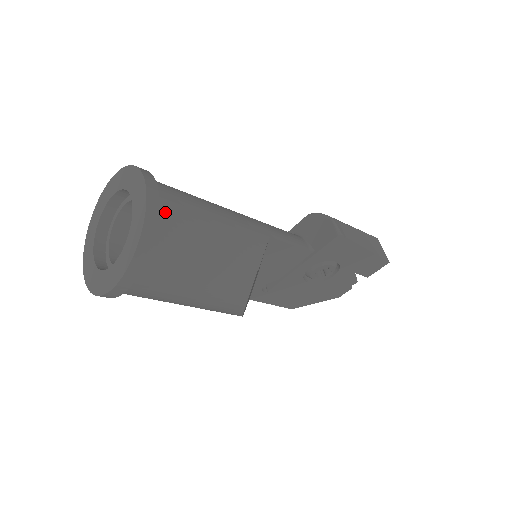
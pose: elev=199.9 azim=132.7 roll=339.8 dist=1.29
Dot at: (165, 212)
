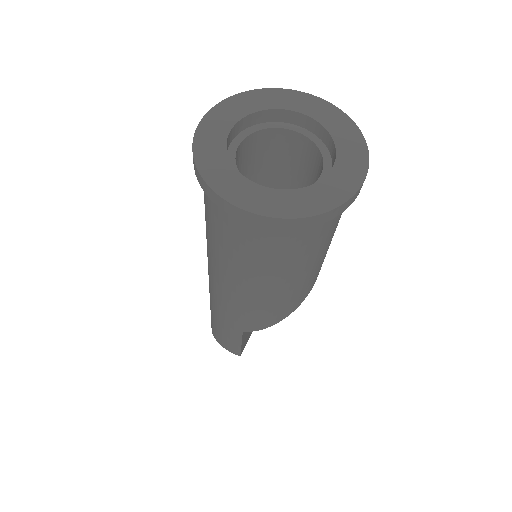
Dot at: occluded
